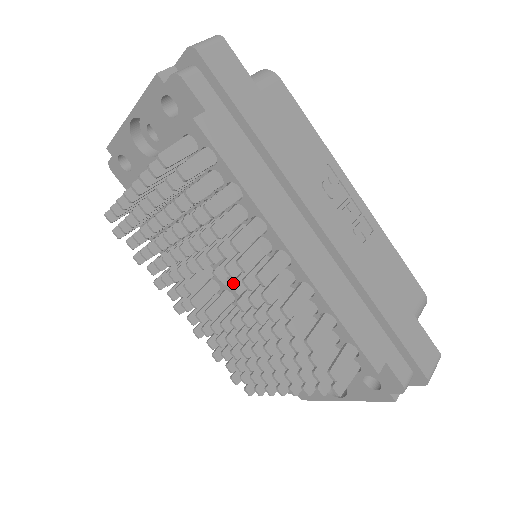
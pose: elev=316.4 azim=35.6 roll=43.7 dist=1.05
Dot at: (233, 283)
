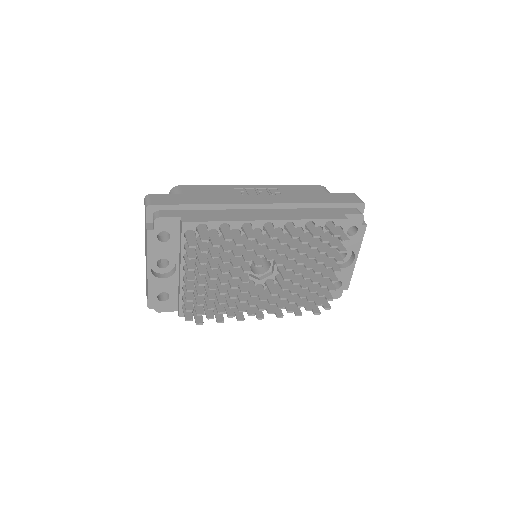
Dot at: (267, 259)
